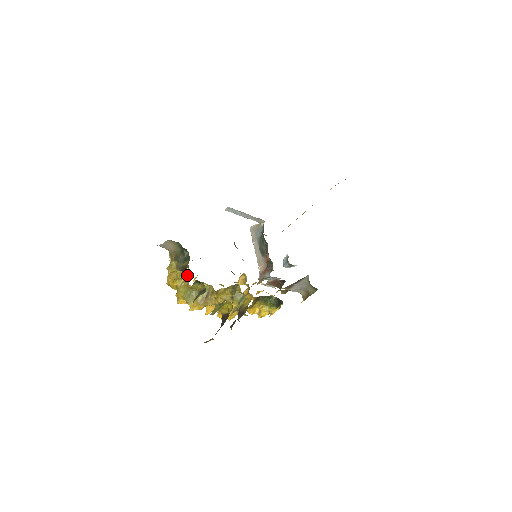
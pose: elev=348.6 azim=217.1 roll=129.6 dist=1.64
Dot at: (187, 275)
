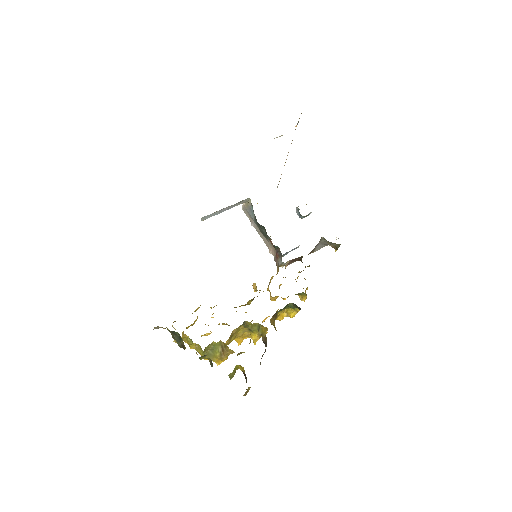
Dot at: occluded
